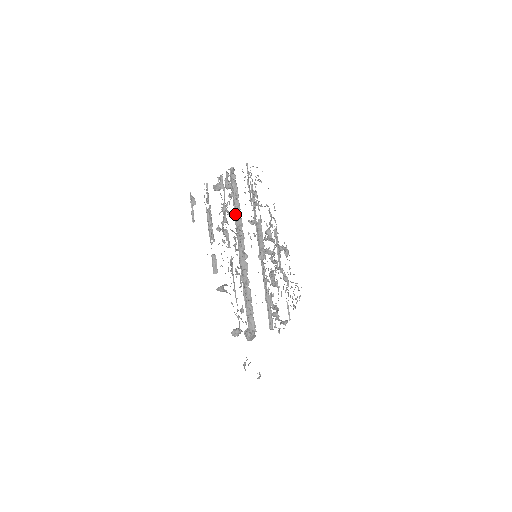
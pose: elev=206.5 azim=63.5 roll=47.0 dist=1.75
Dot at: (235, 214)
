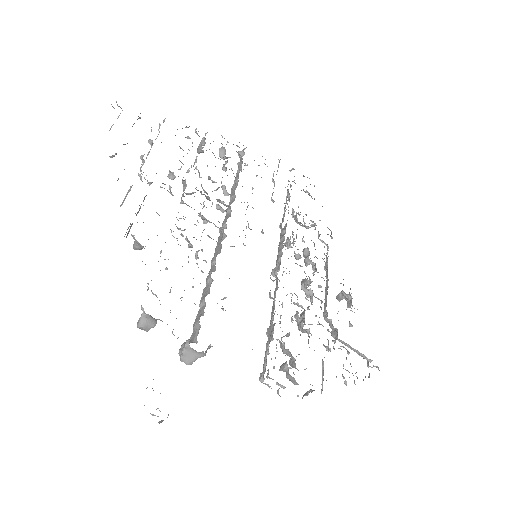
Dot at: (231, 194)
